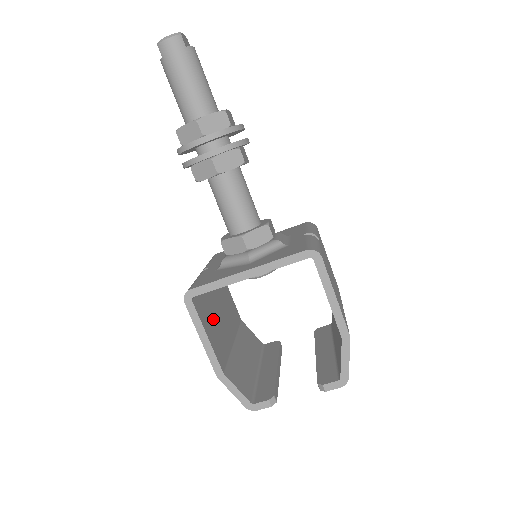
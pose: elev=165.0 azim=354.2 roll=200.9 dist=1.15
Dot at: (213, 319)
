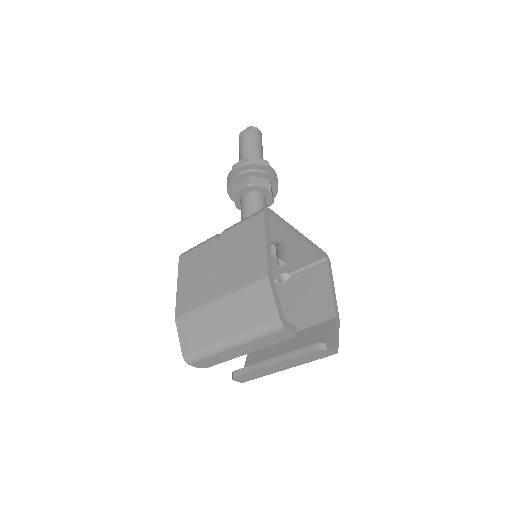
Dot at: occluded
